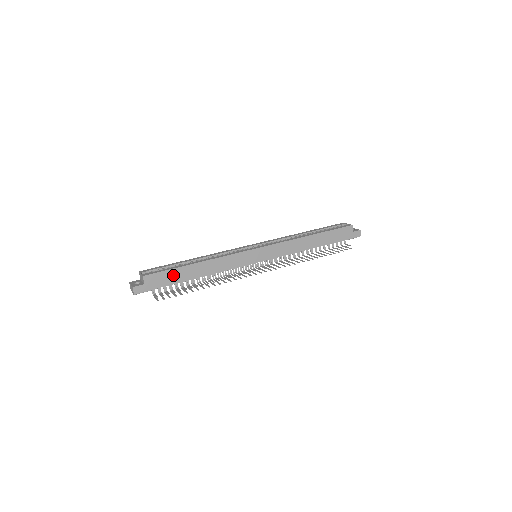
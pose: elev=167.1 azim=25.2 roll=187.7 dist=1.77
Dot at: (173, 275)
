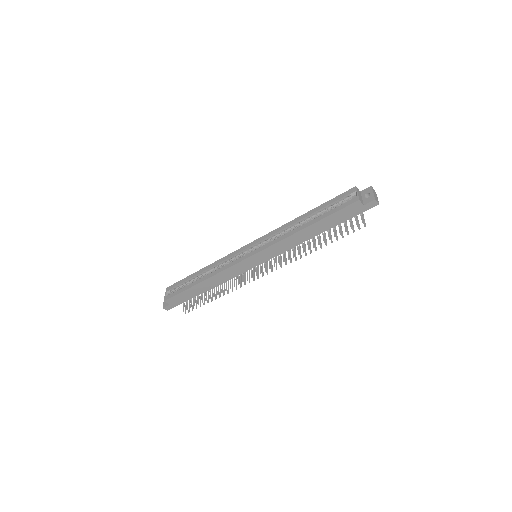
Dot at: (186, 294)
